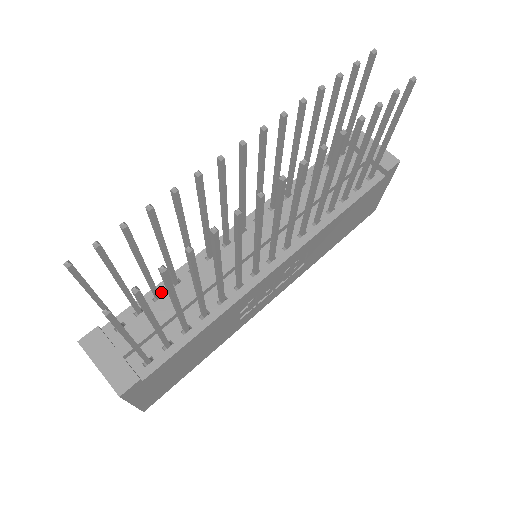
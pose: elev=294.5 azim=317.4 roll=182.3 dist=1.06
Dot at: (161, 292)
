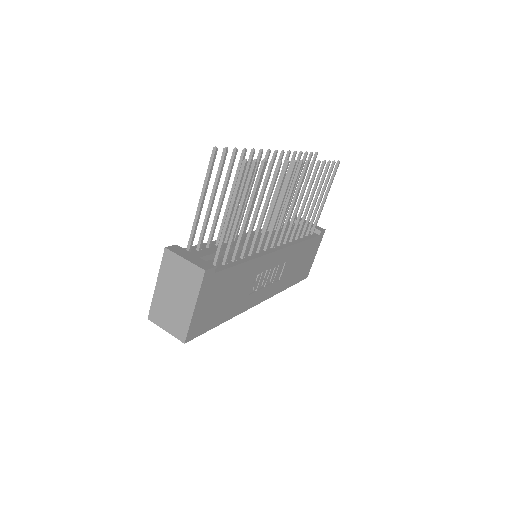
Dot at: (210, 245)
